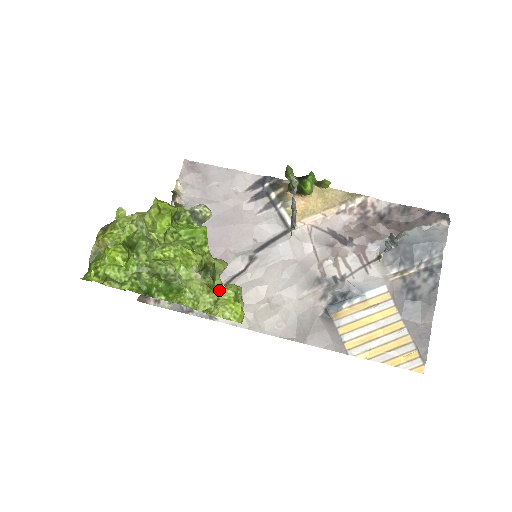
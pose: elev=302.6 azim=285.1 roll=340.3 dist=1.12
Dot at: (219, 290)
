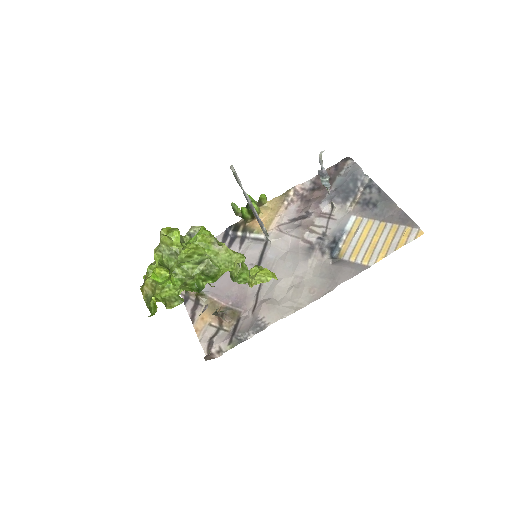
Dot at: occluded
